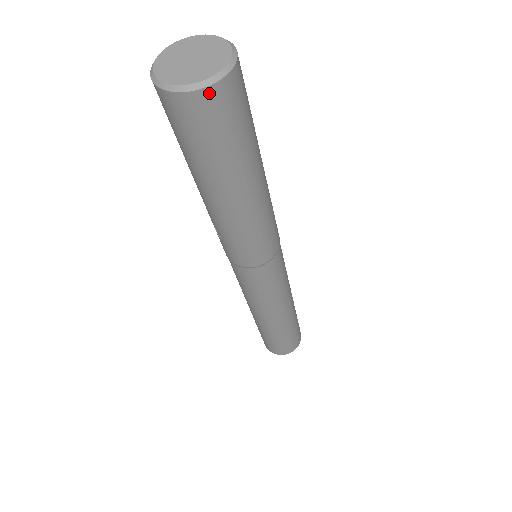
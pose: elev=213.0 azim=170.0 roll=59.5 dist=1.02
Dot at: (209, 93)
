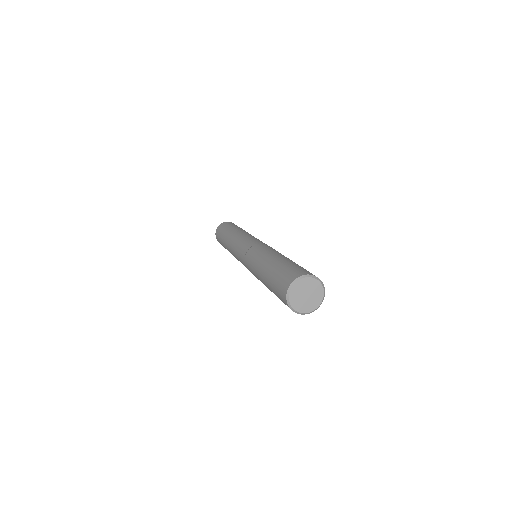
Dot at: (321, 300)
